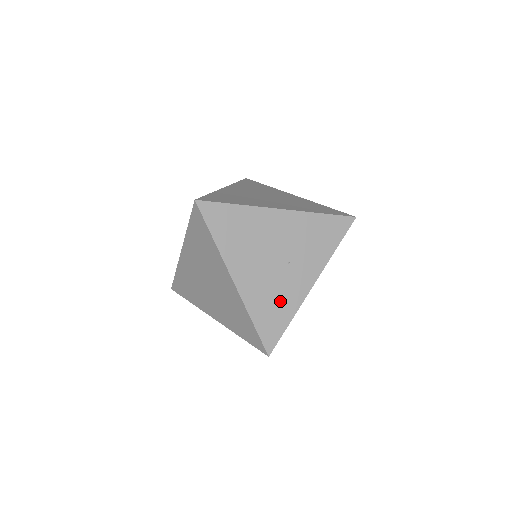
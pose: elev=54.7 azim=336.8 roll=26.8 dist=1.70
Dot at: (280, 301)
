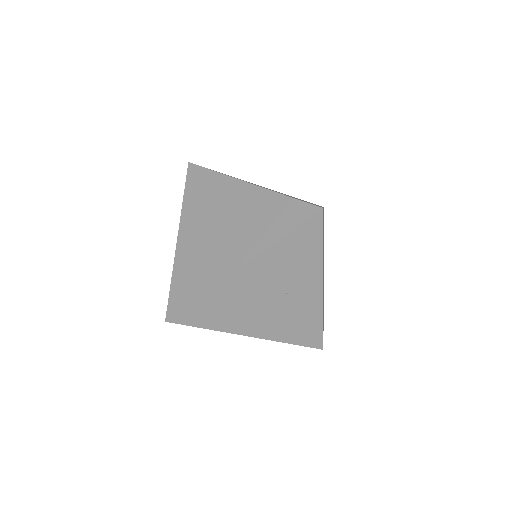
Dot at: (302, 318)
